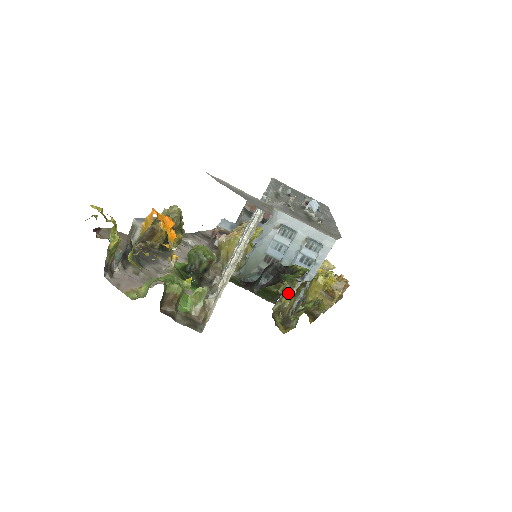
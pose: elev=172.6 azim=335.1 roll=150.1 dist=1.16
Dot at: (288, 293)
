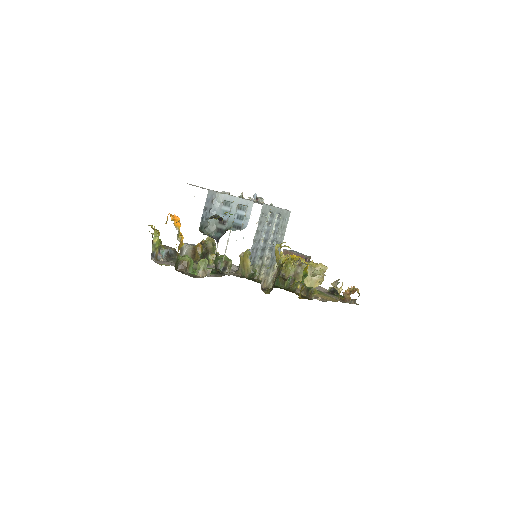
Dot at: occluded
